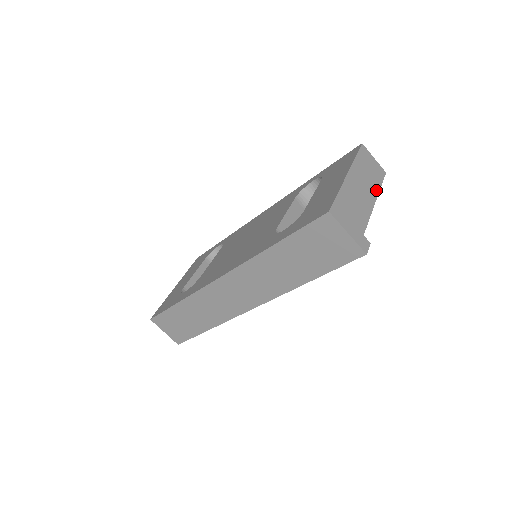
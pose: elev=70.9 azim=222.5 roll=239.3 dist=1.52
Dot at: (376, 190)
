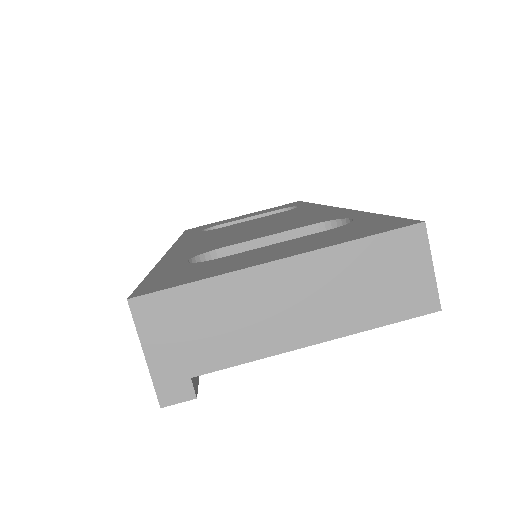
Dot at: (348, 326)
